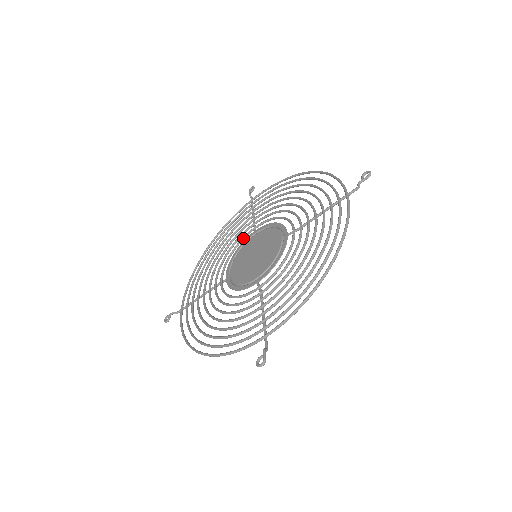
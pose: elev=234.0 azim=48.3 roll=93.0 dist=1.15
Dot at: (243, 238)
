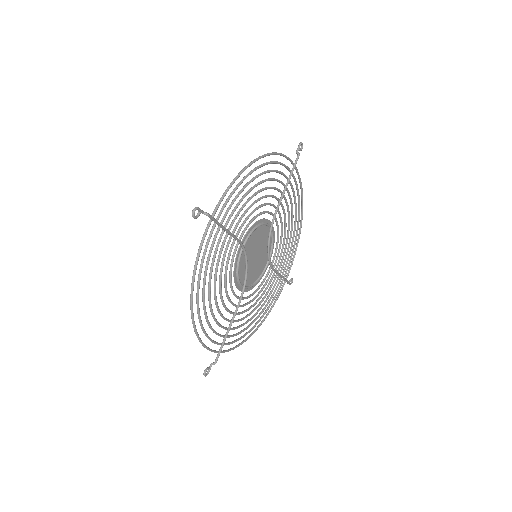
Dot at: (264, 278)
